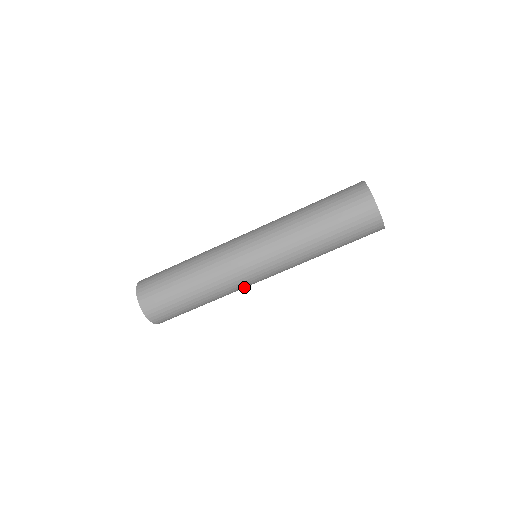
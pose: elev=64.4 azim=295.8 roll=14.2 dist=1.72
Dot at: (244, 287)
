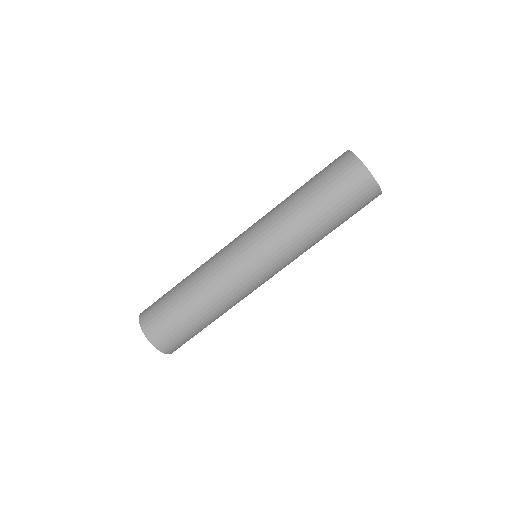
Dot at: (247, 289)
